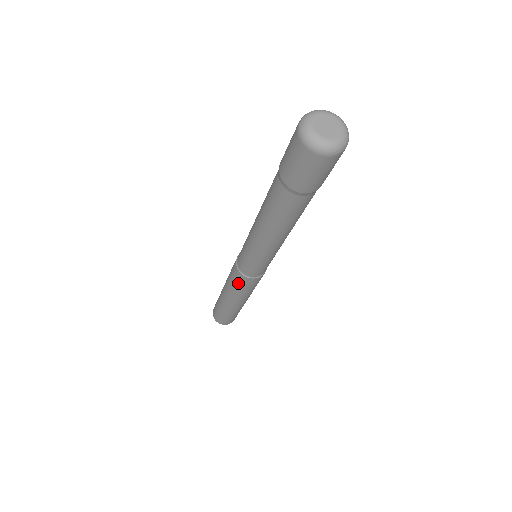
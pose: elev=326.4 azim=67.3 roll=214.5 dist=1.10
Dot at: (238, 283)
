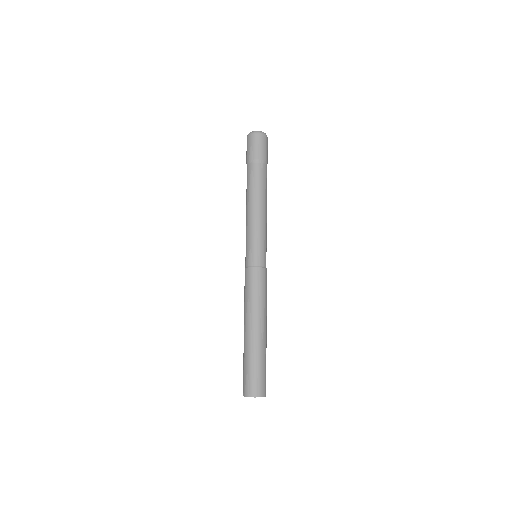
Dot at: (248, 284)
